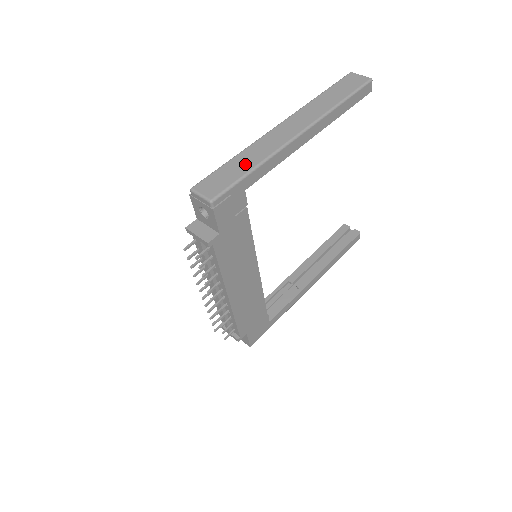
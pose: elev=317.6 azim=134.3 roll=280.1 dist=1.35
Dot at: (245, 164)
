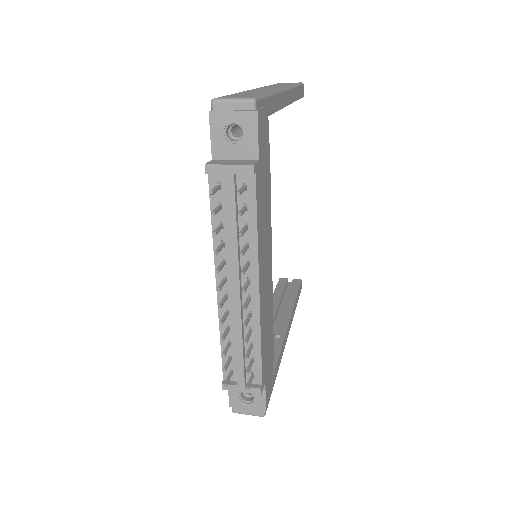
Dot at: (256, 92)
